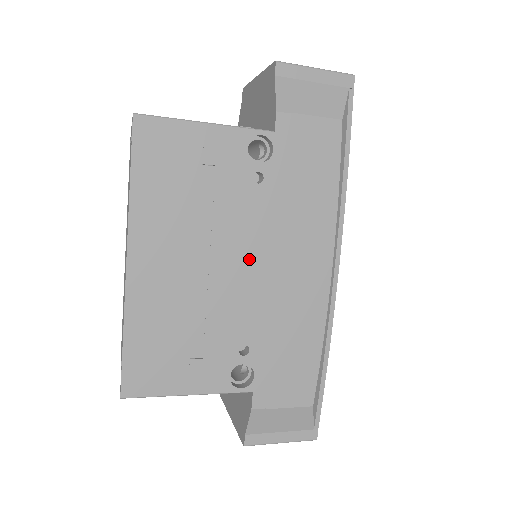
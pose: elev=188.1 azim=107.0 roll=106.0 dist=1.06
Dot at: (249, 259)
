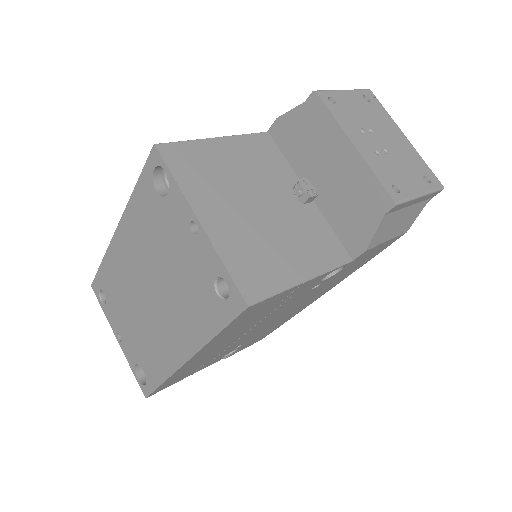
Dot at: (274, 319)
